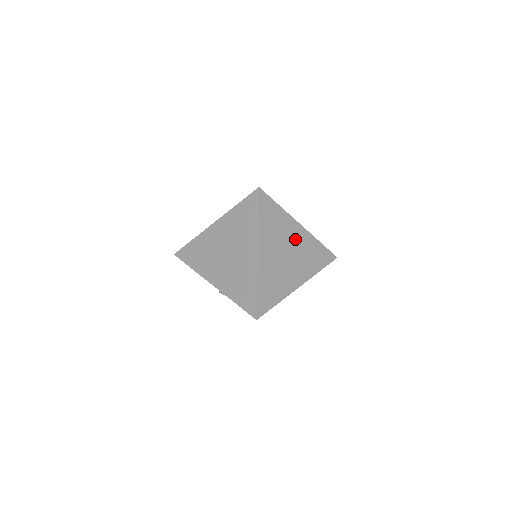
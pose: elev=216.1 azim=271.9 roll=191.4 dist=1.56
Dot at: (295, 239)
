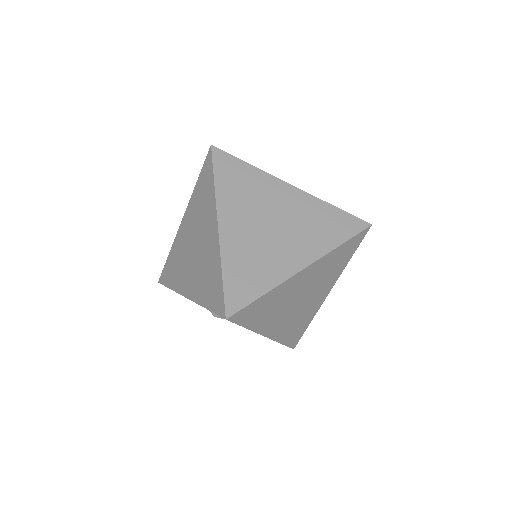
Dot at: (284, 204)
